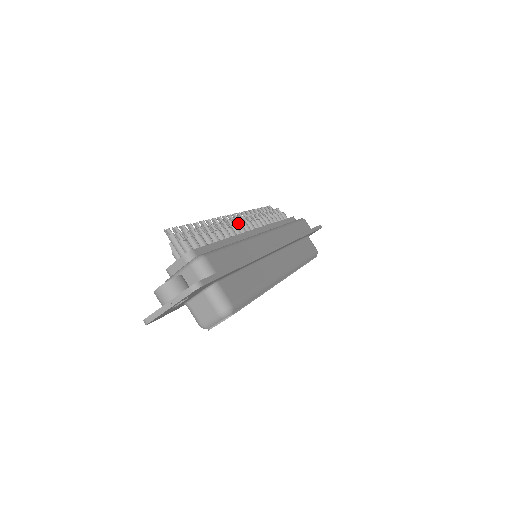
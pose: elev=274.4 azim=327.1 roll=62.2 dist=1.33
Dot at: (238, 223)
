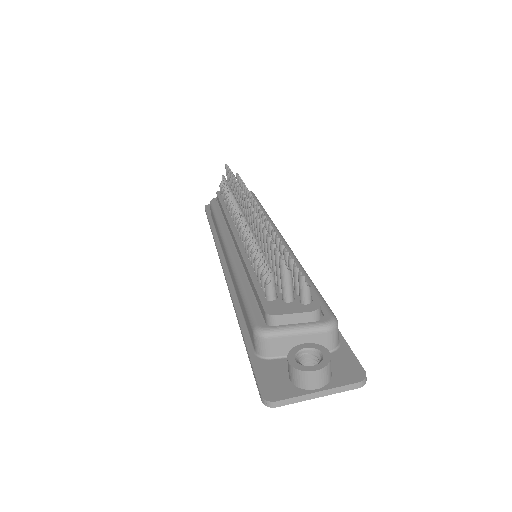
Dot at: occluded
